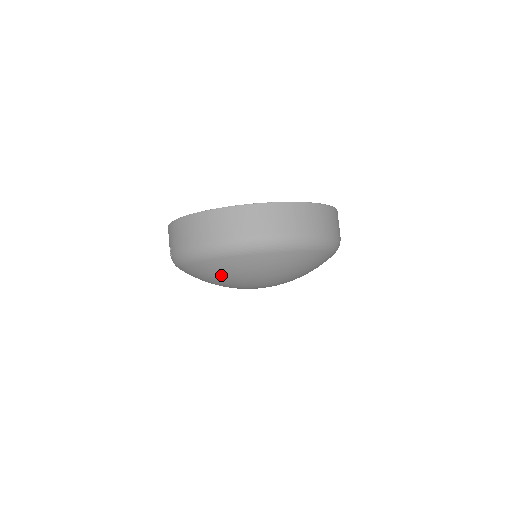
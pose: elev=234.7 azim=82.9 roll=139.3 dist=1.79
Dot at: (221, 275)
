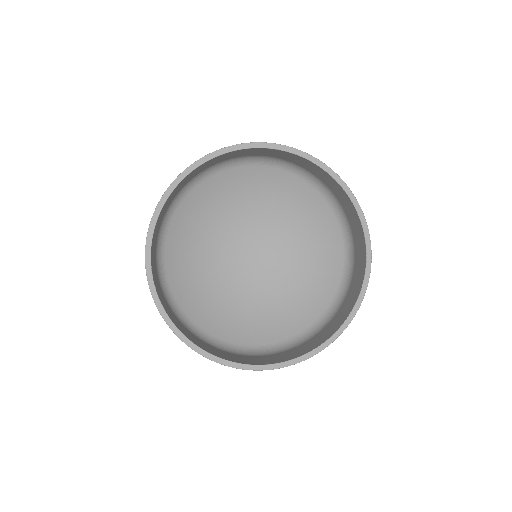
Dot at: (218, 311)
